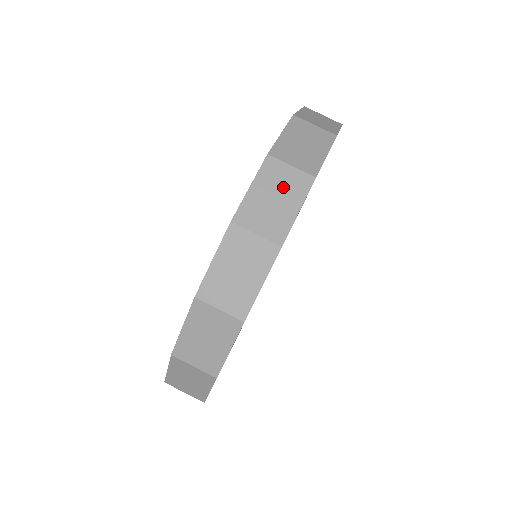
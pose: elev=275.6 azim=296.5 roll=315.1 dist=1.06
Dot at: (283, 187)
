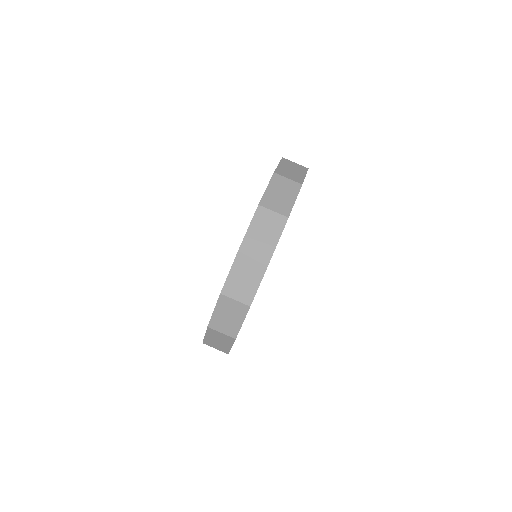
Dot at: (294, 168)
